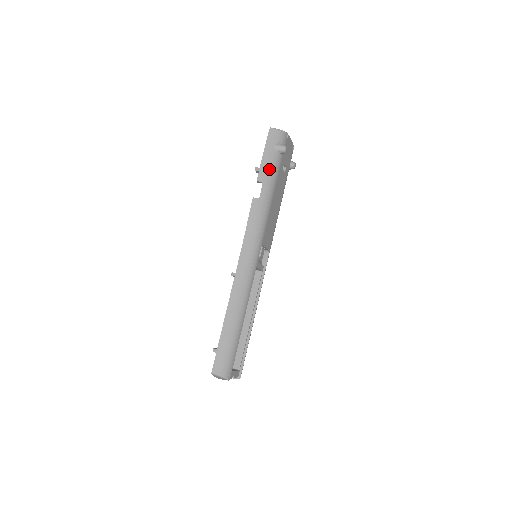
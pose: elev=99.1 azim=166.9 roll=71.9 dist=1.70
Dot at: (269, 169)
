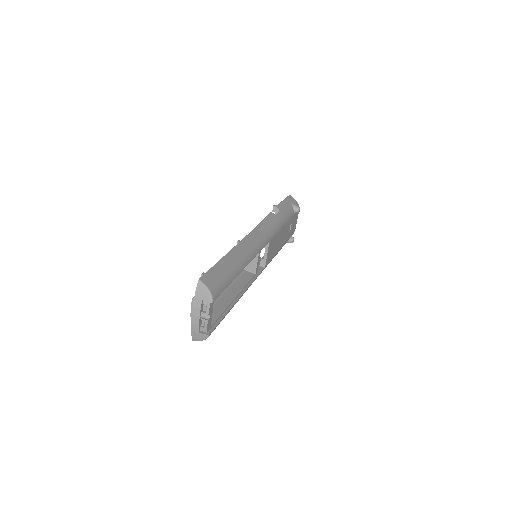
Dot at: (286, 209)
